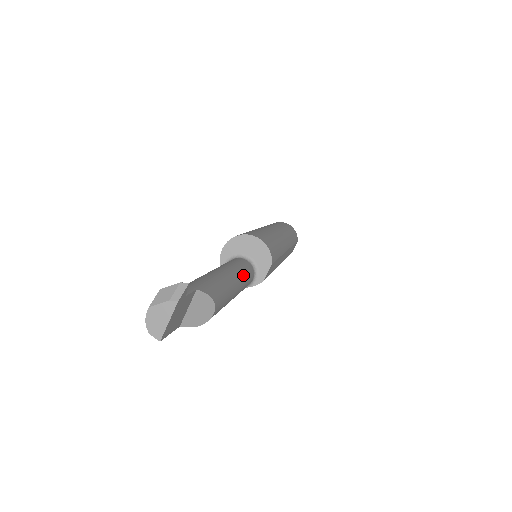
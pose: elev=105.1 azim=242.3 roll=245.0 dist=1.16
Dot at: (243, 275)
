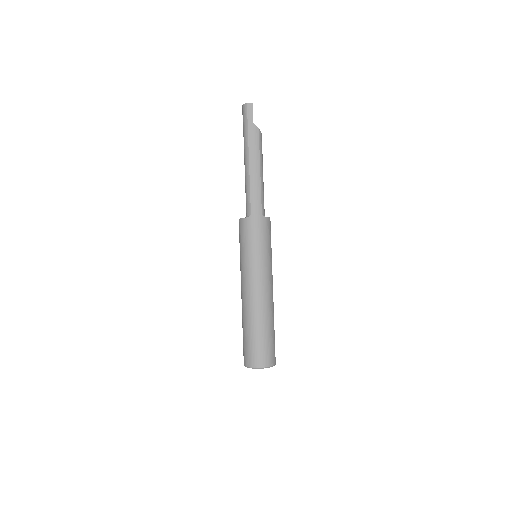
Dot at: occluded
